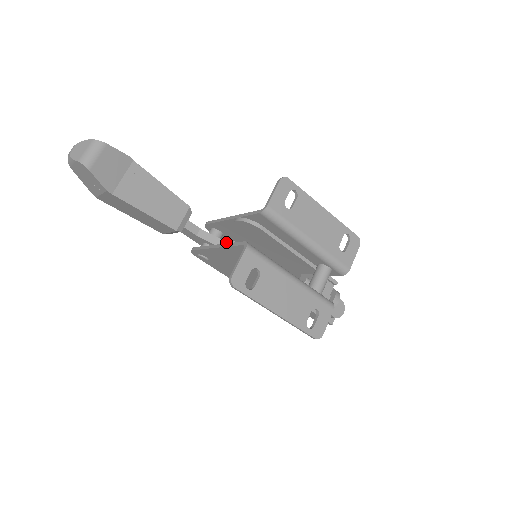
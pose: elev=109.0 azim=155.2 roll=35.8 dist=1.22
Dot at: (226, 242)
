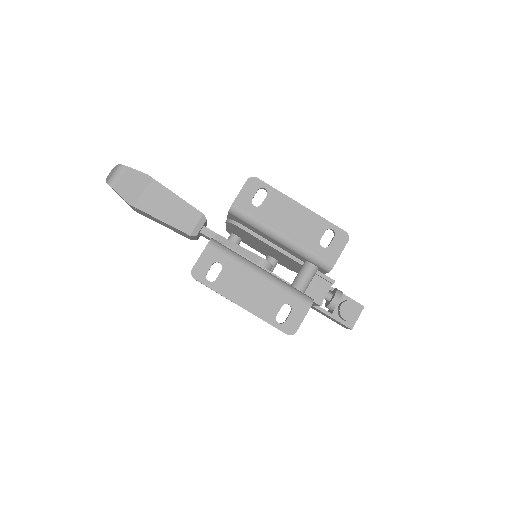
Dot at: occluded
